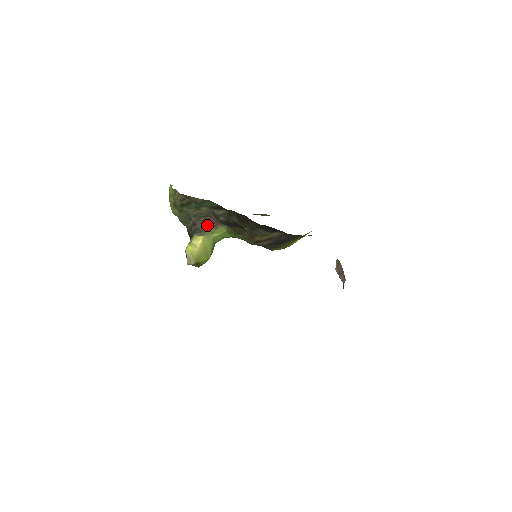
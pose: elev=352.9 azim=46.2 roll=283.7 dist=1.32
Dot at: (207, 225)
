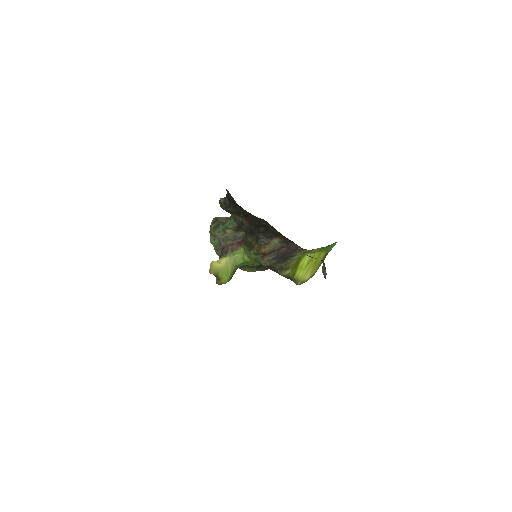
Dot at: (231, 248)
